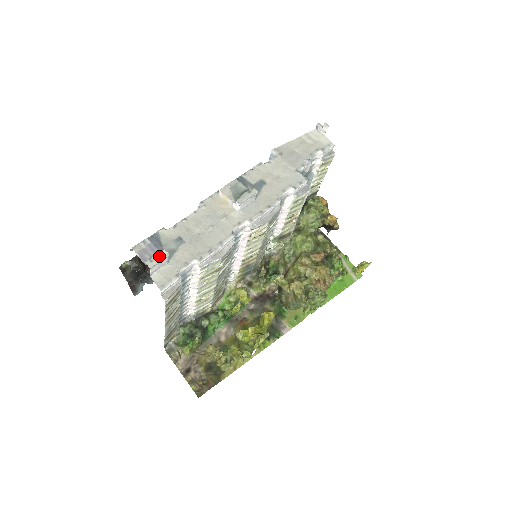
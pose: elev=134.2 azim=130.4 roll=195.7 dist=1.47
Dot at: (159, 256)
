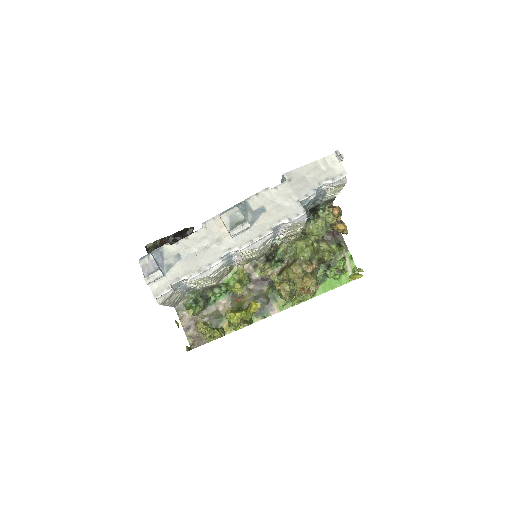
Dot at: (155, 275)
